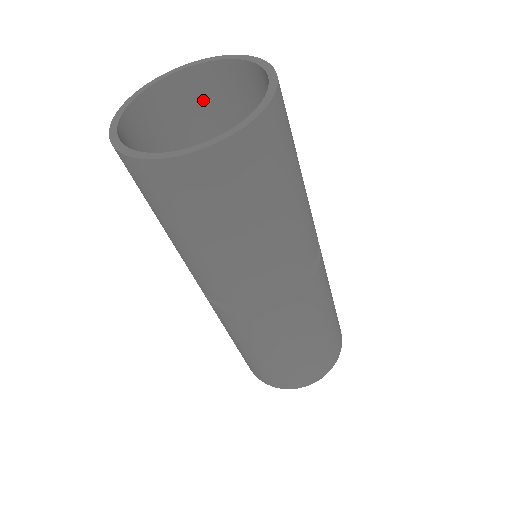
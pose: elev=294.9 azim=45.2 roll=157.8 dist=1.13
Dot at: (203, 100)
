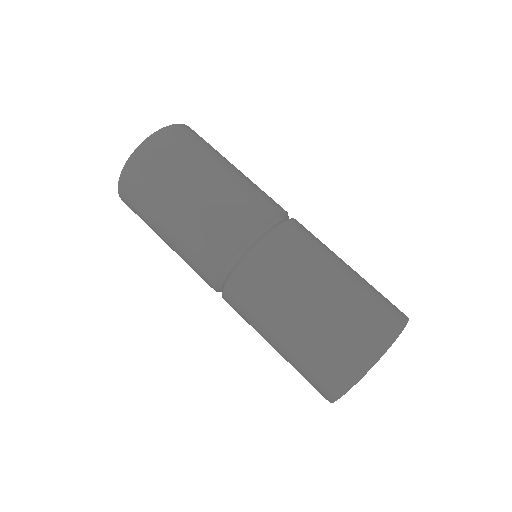
Dot at: occluded
